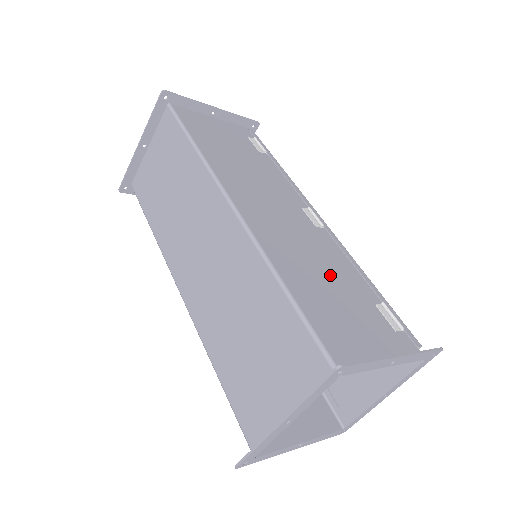
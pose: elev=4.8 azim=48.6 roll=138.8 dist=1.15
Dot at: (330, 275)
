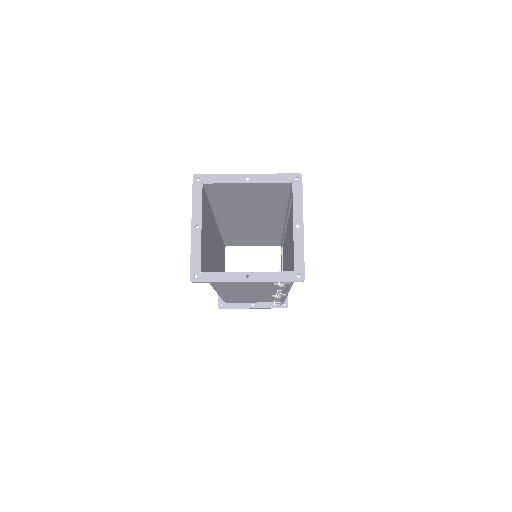
Dot at: (255, 206)
